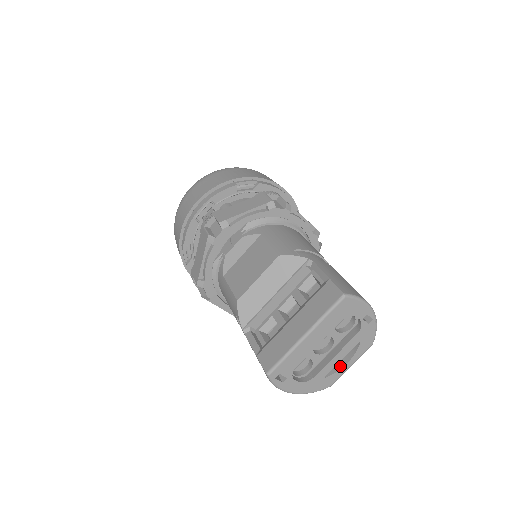
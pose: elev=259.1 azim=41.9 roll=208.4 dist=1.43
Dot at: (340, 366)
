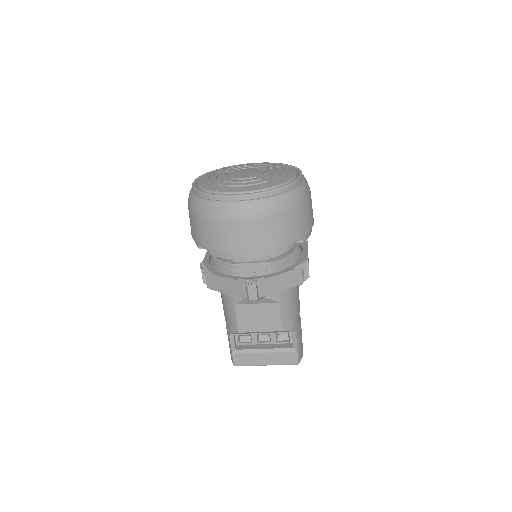
Dot at: occluded
